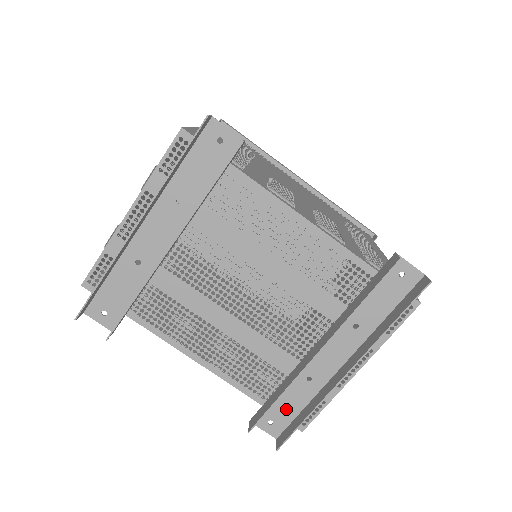
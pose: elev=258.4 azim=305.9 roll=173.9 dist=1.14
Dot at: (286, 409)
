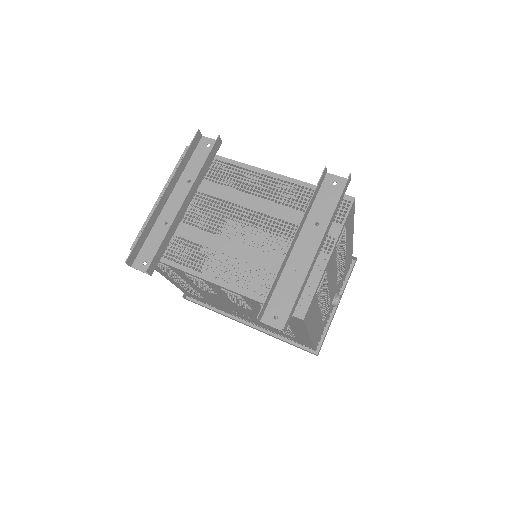
Dot at: (285, 302)
